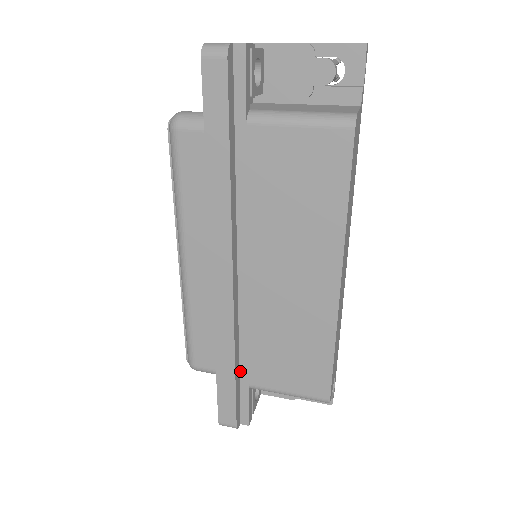
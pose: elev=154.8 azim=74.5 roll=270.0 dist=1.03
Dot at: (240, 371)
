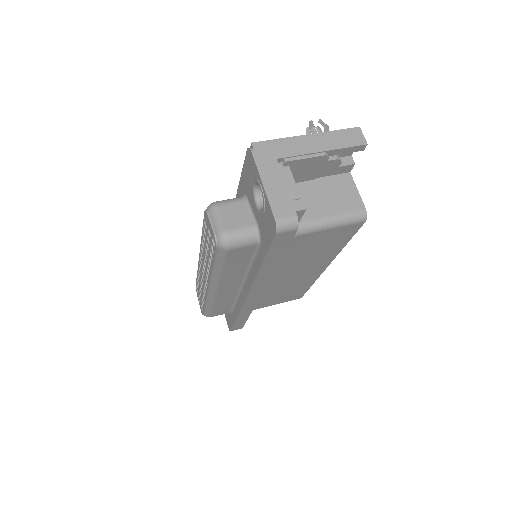
Dot at: occluded
